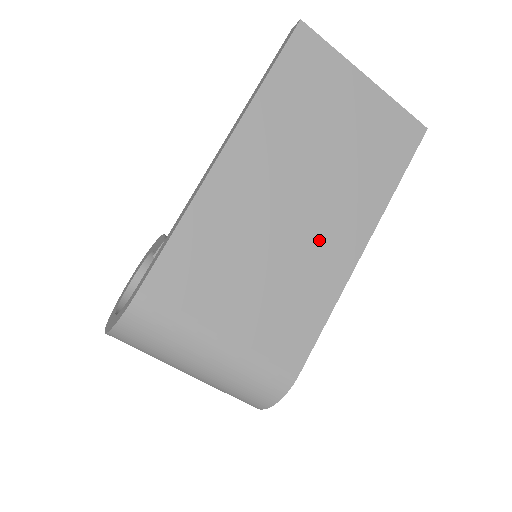
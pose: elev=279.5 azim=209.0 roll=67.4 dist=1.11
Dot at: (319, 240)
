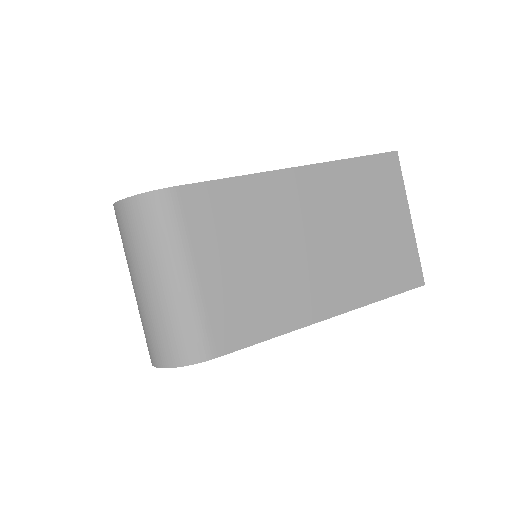
Dot at: (309, 279)
